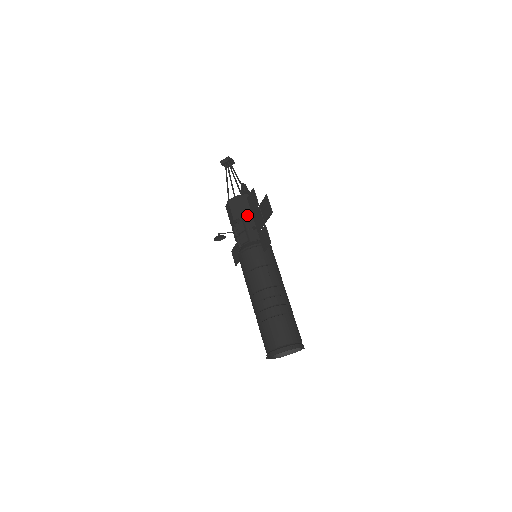
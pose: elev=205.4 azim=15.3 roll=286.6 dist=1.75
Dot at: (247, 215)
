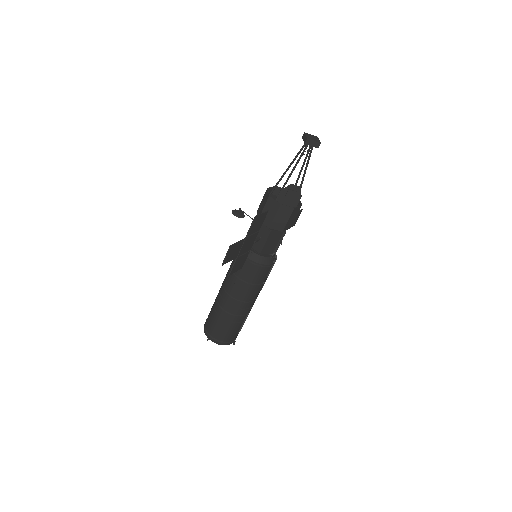
Dot at: occluded
